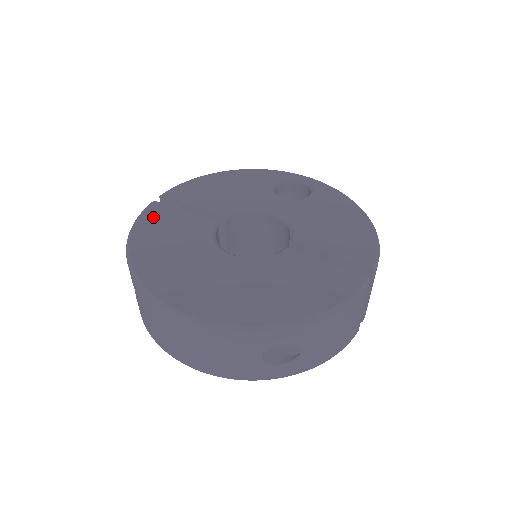
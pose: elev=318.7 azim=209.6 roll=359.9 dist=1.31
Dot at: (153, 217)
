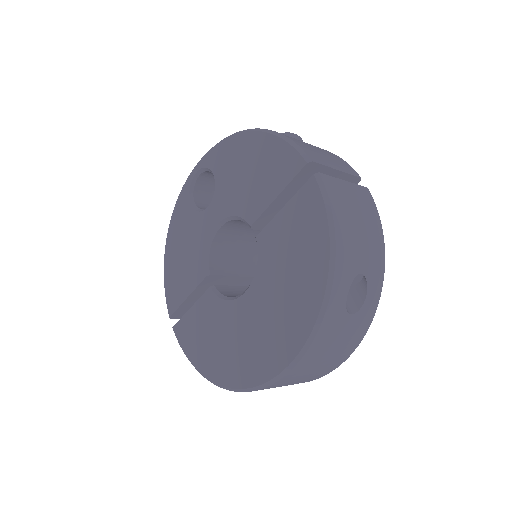
Dot at: (187, 339)
